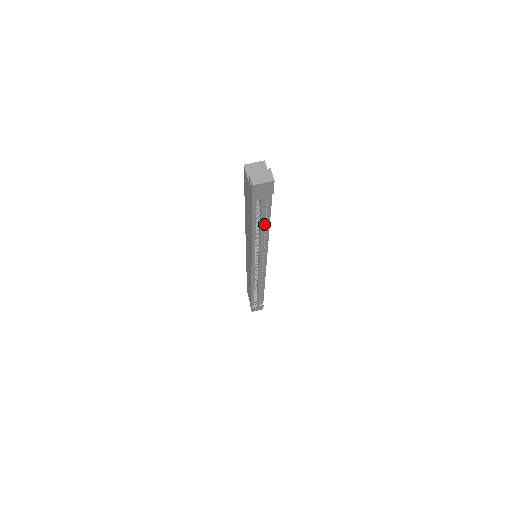
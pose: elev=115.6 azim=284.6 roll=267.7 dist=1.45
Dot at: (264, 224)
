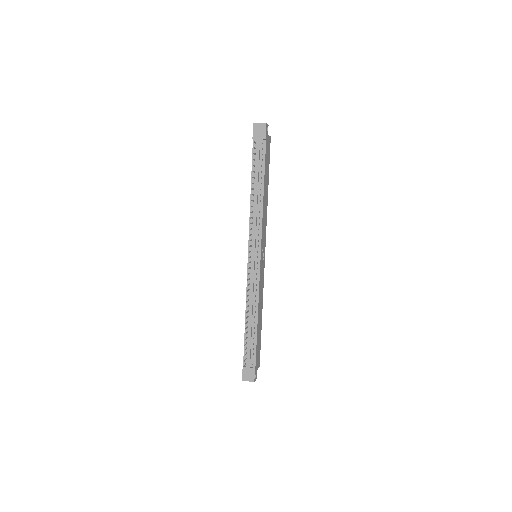
Dot at: (260, 183)
